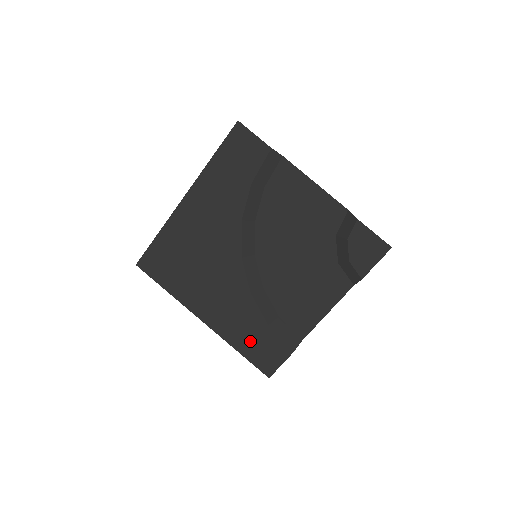
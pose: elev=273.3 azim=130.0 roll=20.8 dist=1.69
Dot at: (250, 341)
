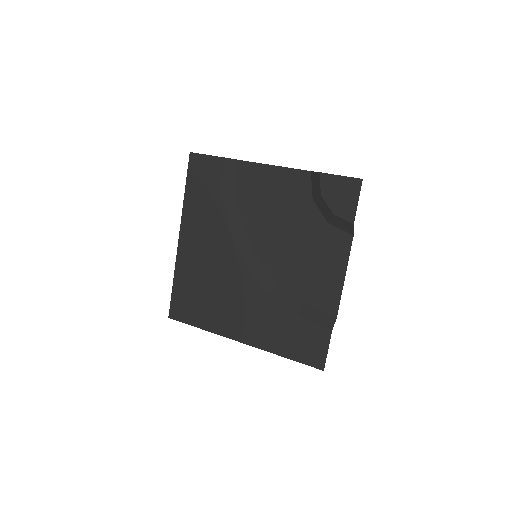
Dot at: (288, 340)
